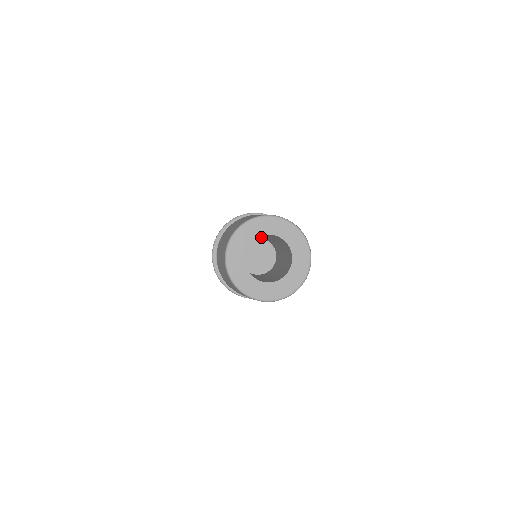
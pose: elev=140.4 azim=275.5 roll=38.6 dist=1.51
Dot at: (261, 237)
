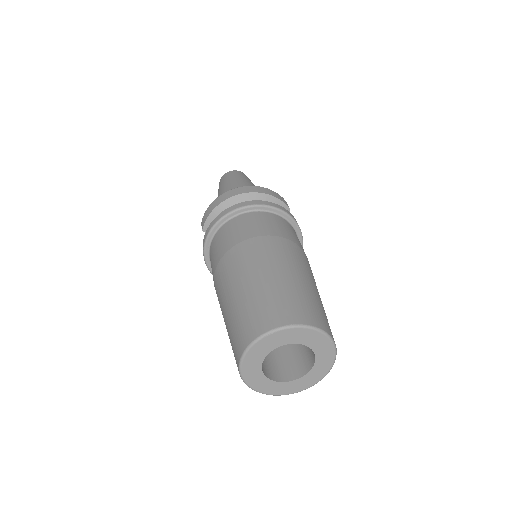
Dot at: occluded
